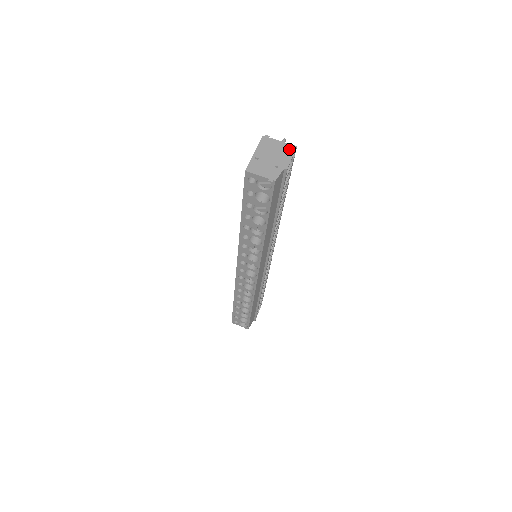
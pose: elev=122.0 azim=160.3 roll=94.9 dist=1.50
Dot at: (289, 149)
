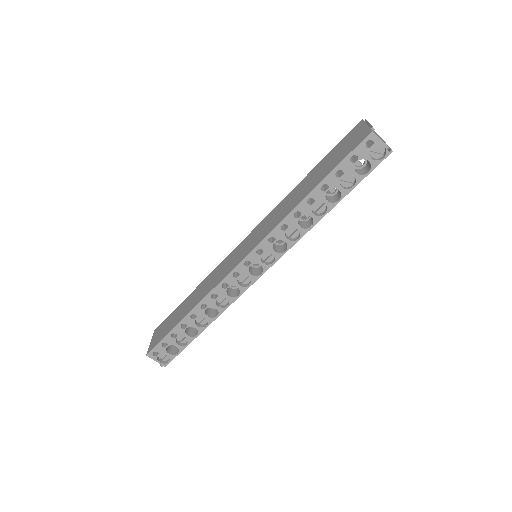
Dot at: (382, 139)
